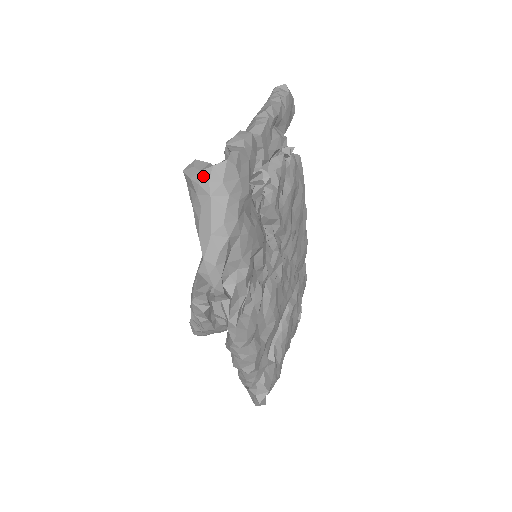
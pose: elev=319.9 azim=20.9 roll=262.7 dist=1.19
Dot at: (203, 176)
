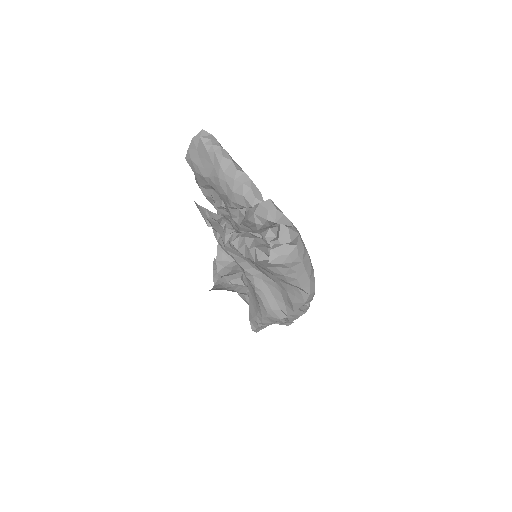
Dot at: (293, 256)
